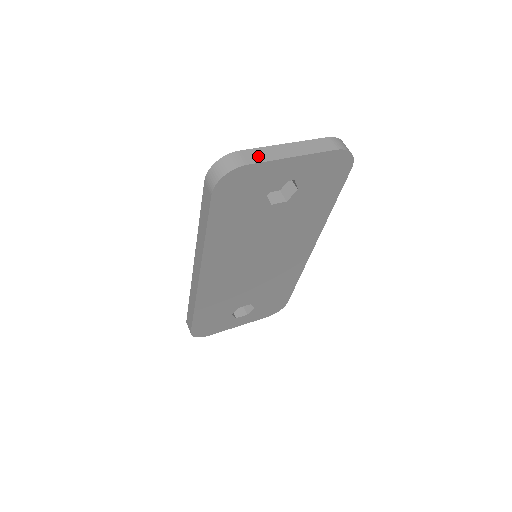
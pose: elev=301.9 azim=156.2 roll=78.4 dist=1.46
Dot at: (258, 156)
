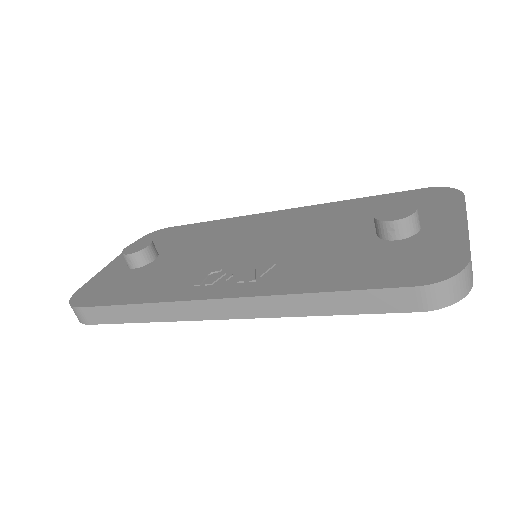
Dot at: occluded
